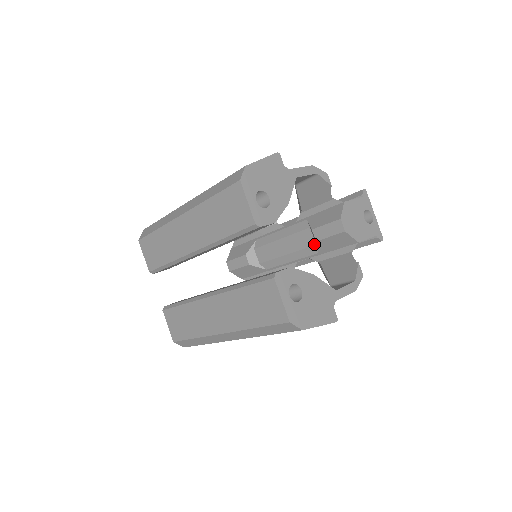
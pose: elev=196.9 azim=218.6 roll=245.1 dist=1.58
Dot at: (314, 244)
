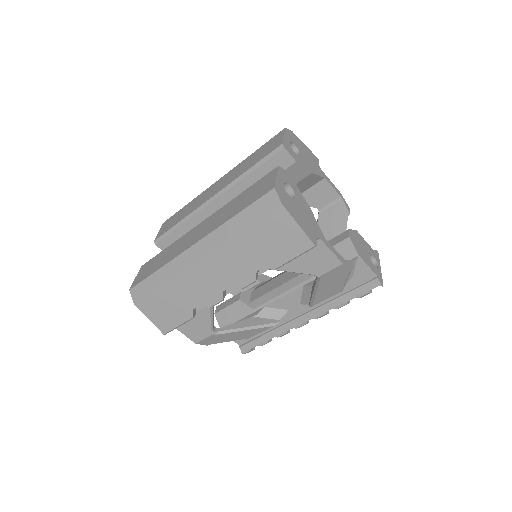
Dot at: occluded
